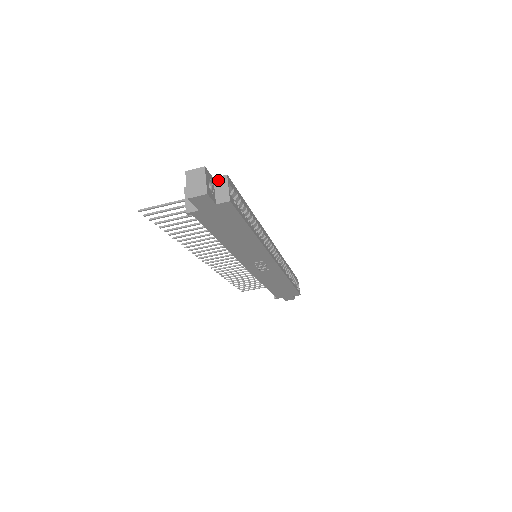
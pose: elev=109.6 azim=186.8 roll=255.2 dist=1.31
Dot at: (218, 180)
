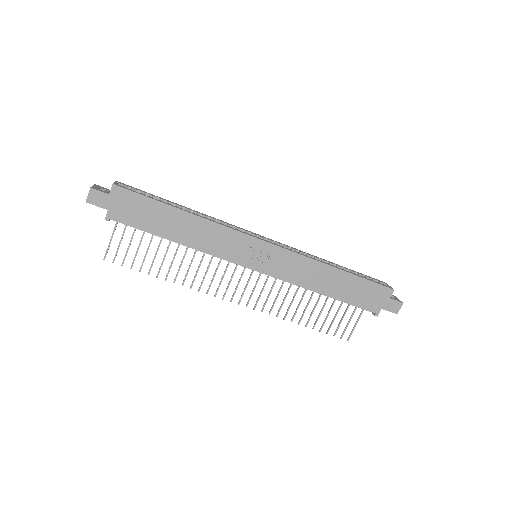
Dot at: occluded
